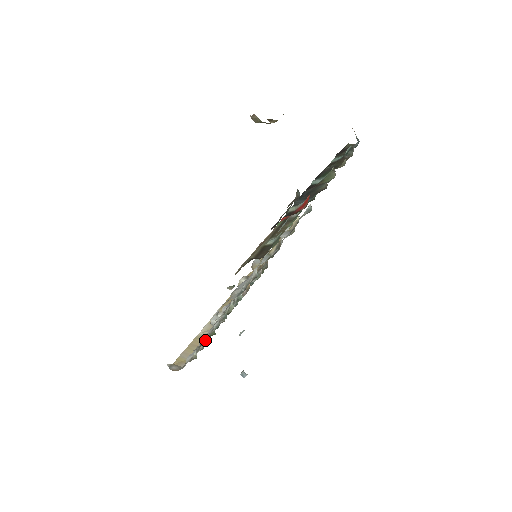
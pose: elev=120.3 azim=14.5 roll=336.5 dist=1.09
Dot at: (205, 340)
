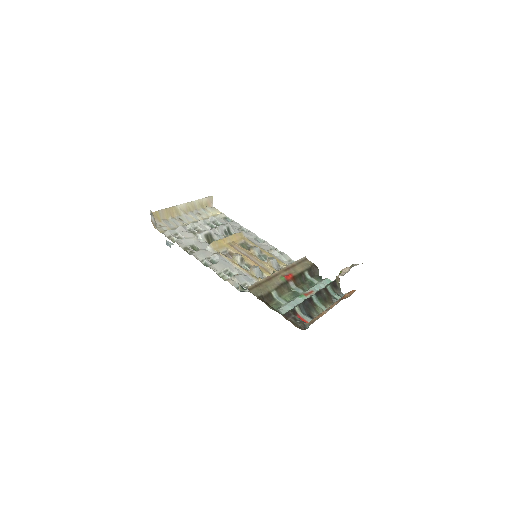
Dot at: (191, 251)
